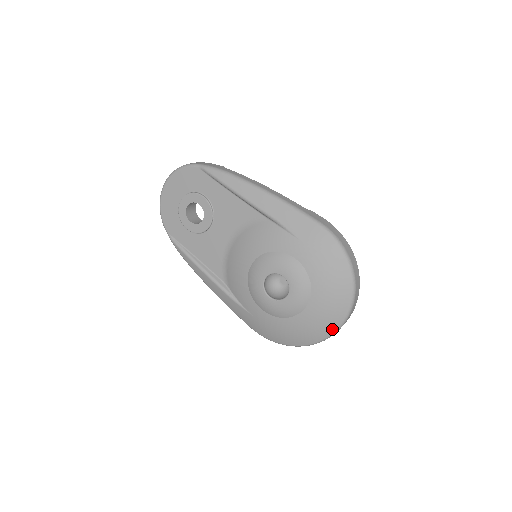
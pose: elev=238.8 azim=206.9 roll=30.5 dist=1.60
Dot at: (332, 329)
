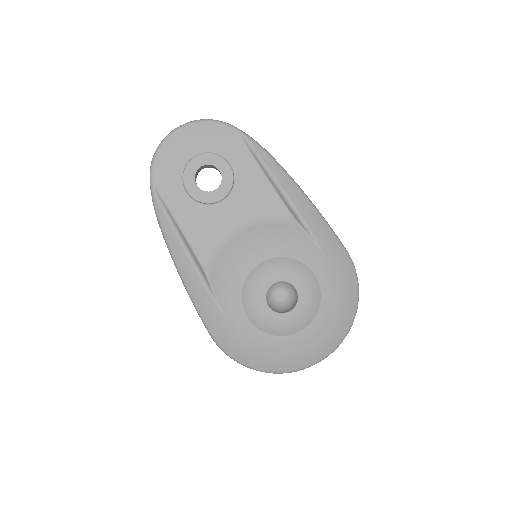
Dot at: (311, 362)
